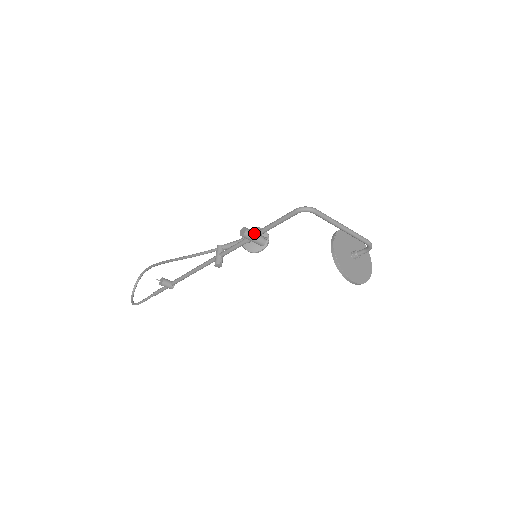
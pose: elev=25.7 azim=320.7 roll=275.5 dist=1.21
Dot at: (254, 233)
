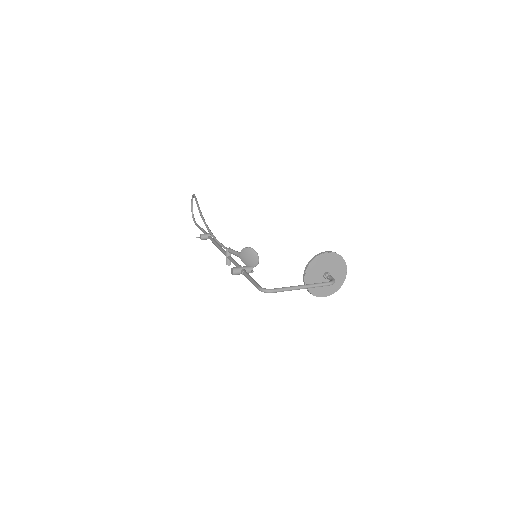
Dot at: (241, 272)
